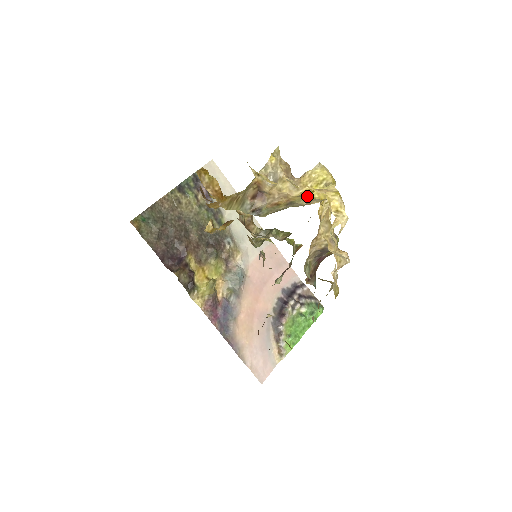
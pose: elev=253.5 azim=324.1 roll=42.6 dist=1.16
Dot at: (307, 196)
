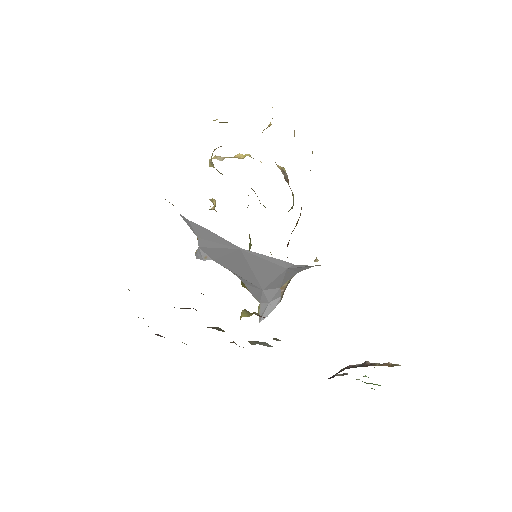
Dot at: occluded
